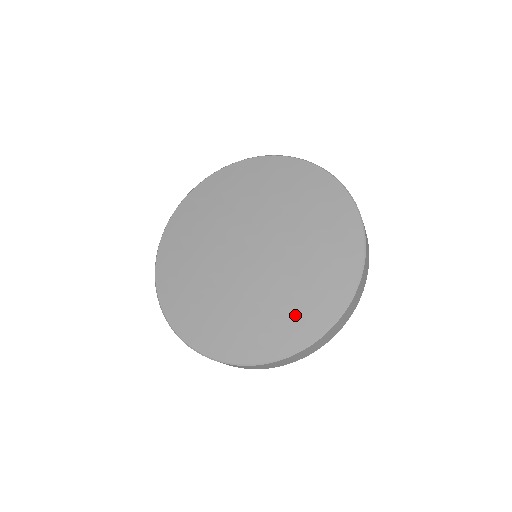
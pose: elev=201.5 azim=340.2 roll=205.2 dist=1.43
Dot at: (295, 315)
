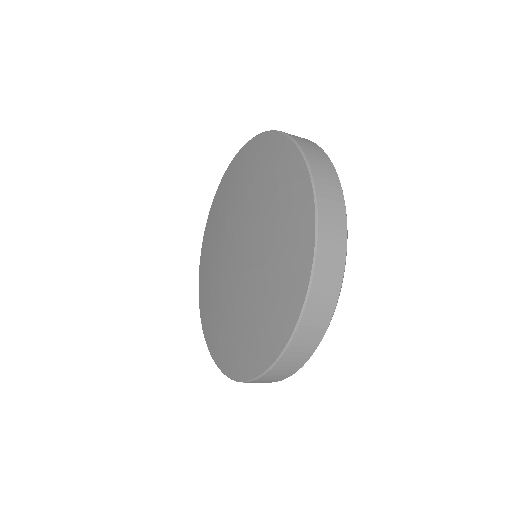
Dot at: (289, 230)
